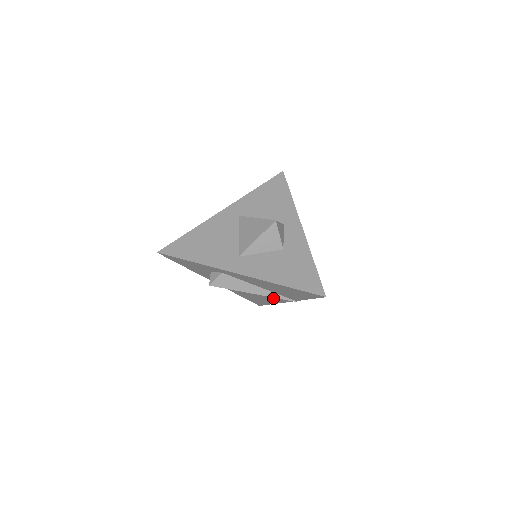
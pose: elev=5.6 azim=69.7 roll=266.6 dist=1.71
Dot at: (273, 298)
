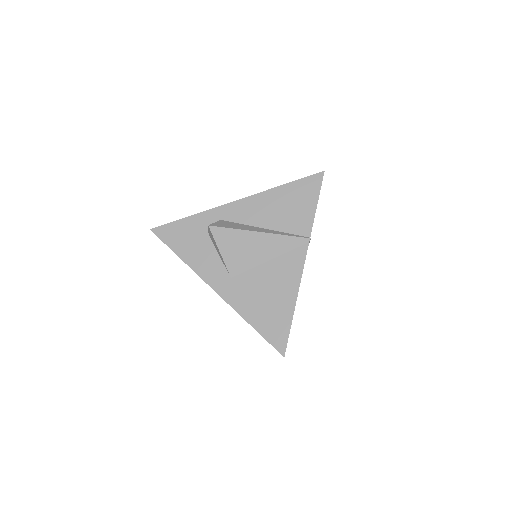
Dot at: (287, 267)
